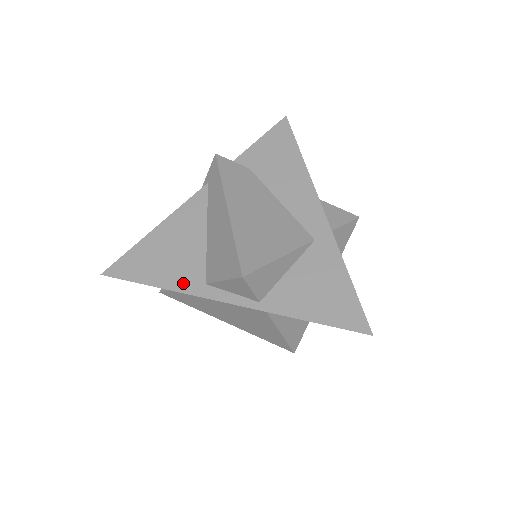
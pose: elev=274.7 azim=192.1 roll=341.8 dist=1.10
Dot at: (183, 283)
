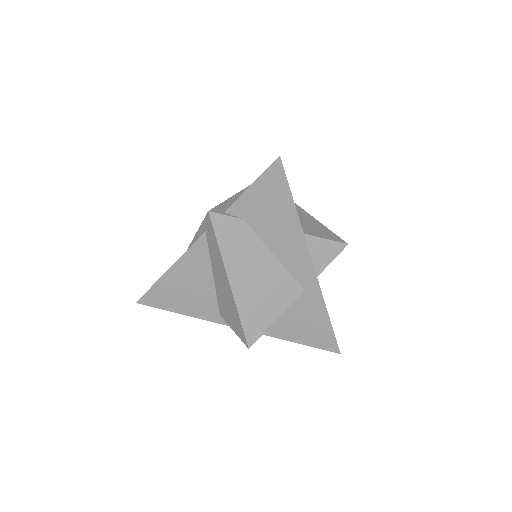
Dot at: (202, 313)
